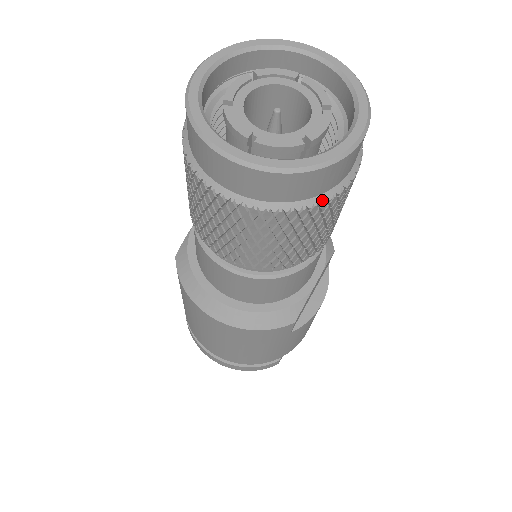
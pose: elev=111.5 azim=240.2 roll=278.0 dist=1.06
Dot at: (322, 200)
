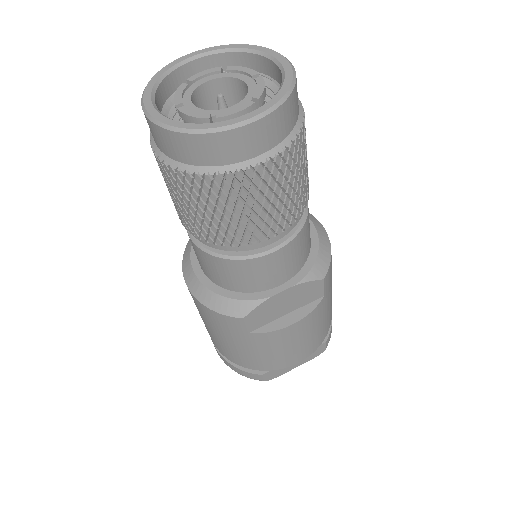
Dot at: (214, 172)
